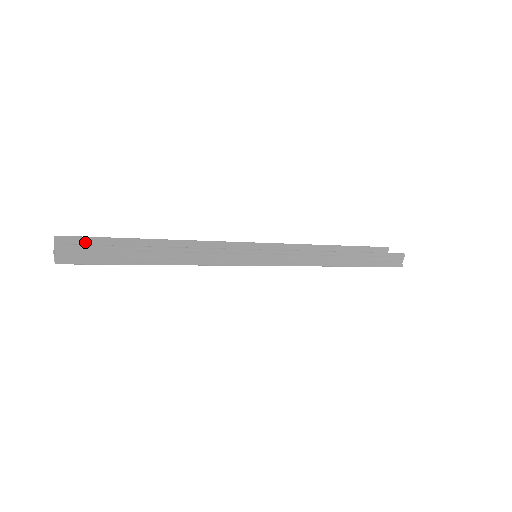
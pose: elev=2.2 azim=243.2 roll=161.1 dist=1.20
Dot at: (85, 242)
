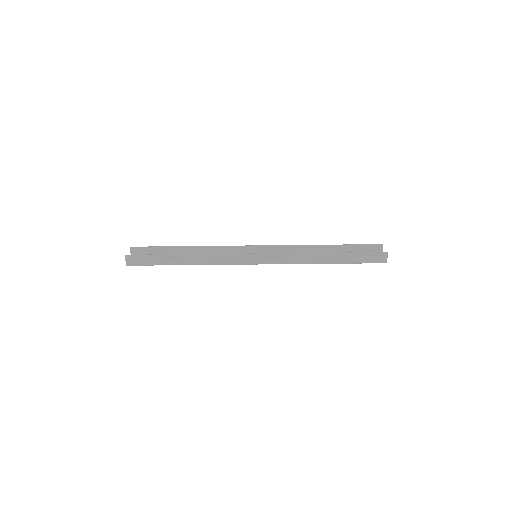
Dot at: (147, 250)
